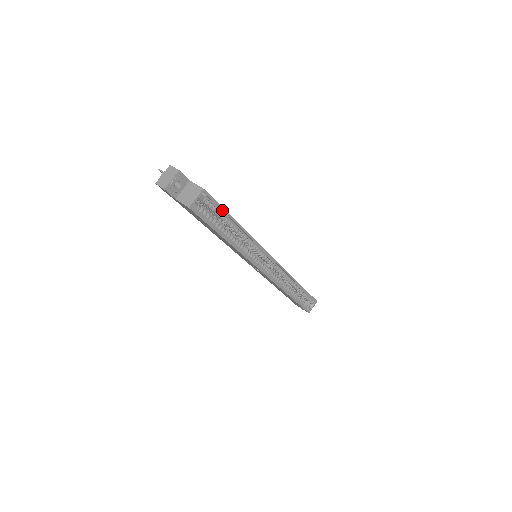
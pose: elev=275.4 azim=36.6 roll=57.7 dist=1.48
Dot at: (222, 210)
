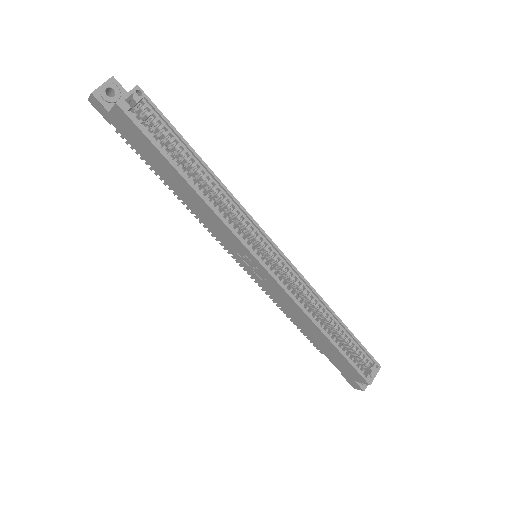
Dot at: (172, 128)
